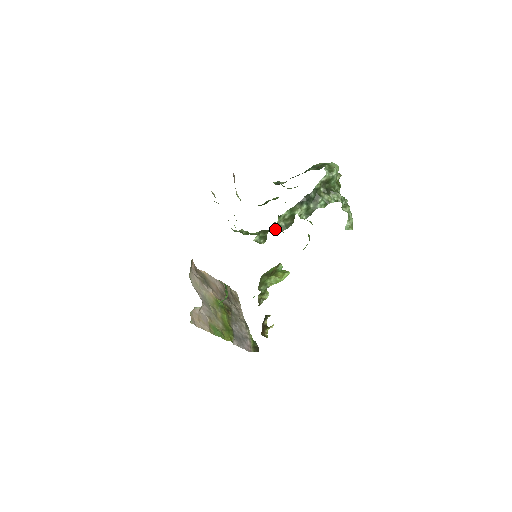
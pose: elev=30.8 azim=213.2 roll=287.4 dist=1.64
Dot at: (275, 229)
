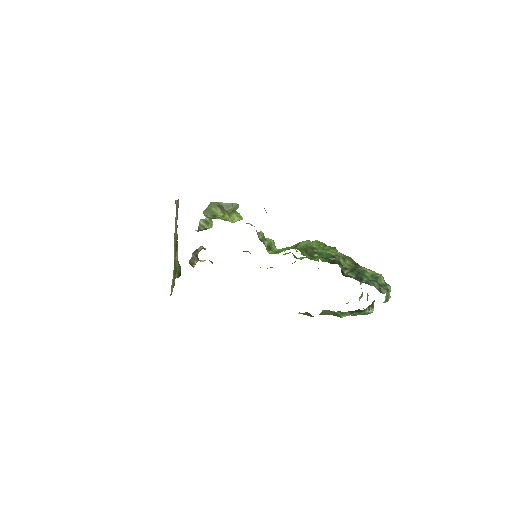
Dot at: occluded
